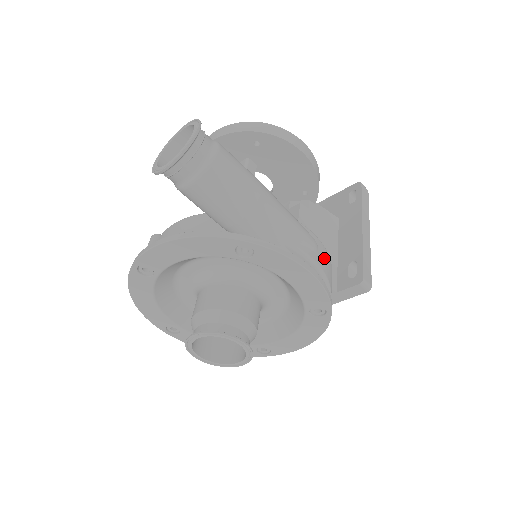
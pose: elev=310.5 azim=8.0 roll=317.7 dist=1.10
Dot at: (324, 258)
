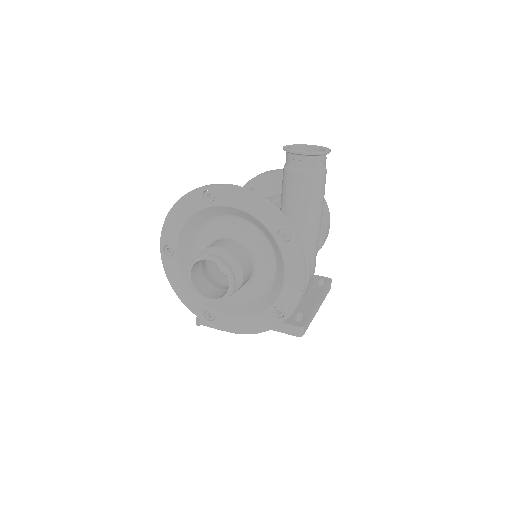
Dot at: (309, 285)
